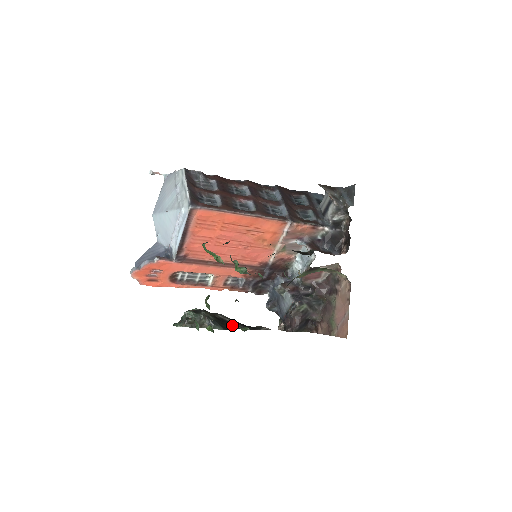
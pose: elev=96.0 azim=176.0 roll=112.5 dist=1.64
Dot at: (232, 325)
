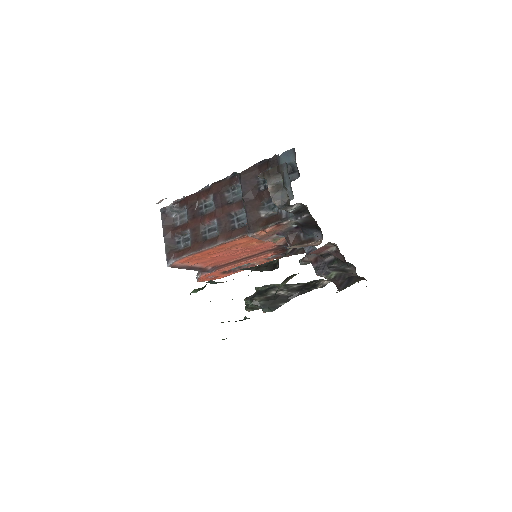
Dot at: (285, 297)
